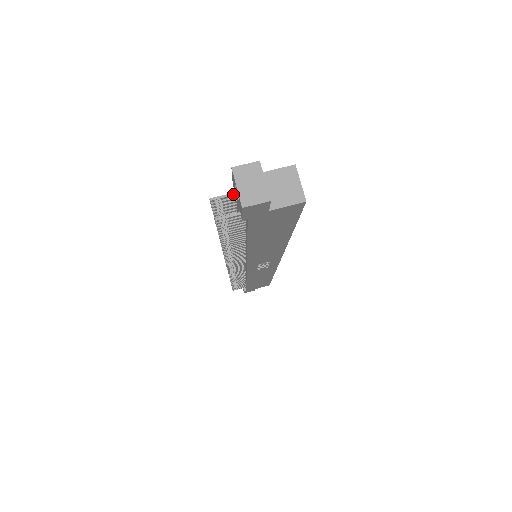
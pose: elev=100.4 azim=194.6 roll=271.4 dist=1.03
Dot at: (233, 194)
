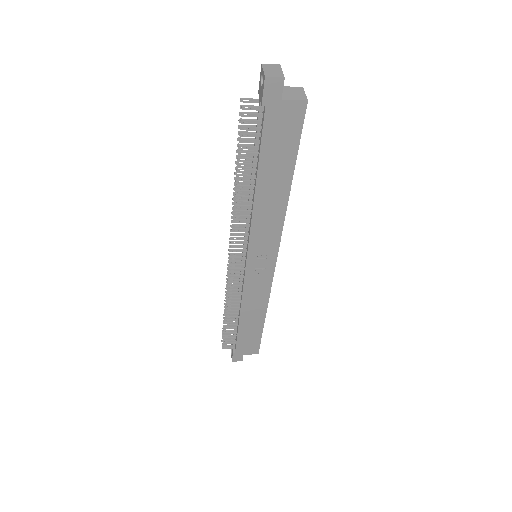
Dot at: (257, 99)
